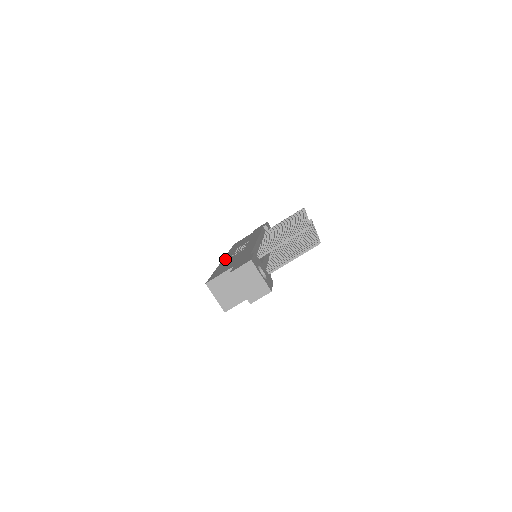
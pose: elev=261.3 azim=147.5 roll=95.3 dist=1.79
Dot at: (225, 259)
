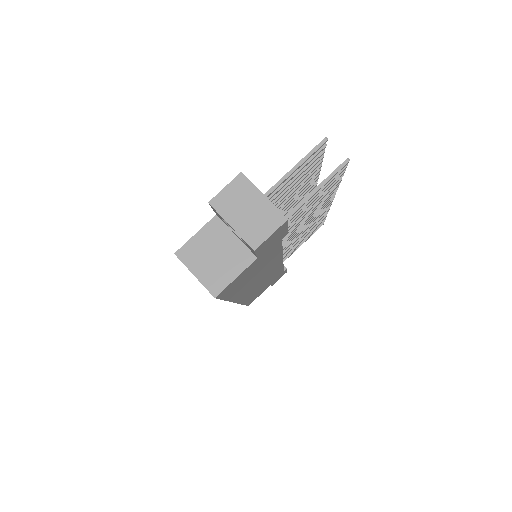
Dot at: occluded
